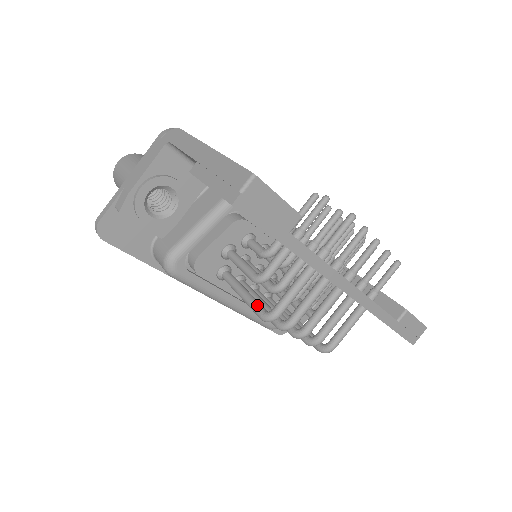
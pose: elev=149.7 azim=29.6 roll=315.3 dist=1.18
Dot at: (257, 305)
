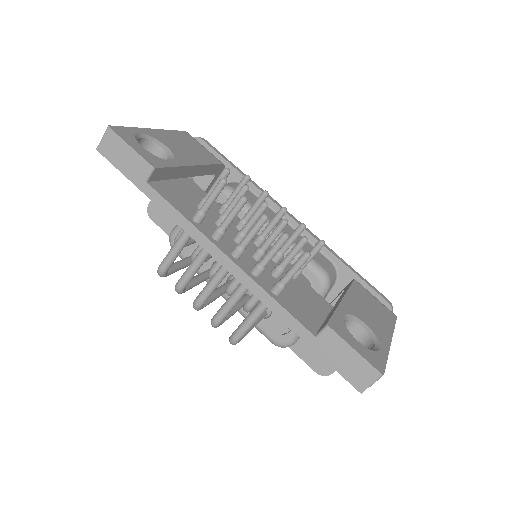
Dot at: occluded
